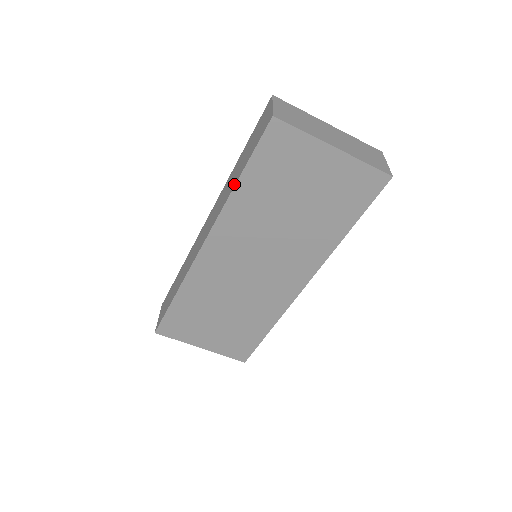
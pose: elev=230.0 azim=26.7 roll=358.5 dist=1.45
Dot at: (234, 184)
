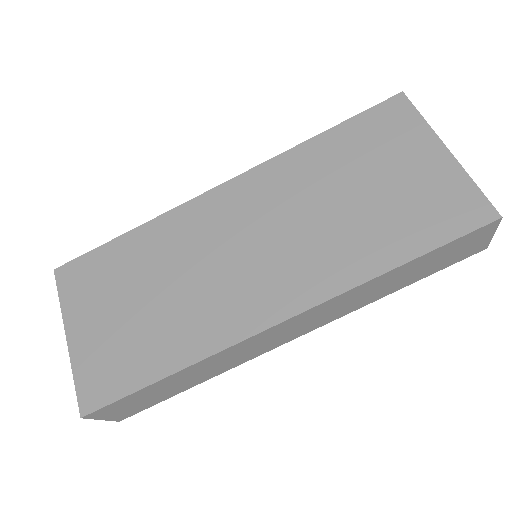
Dot at: (313, 140)
